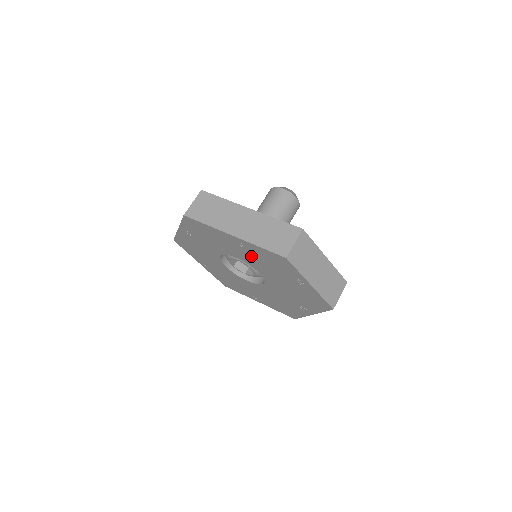
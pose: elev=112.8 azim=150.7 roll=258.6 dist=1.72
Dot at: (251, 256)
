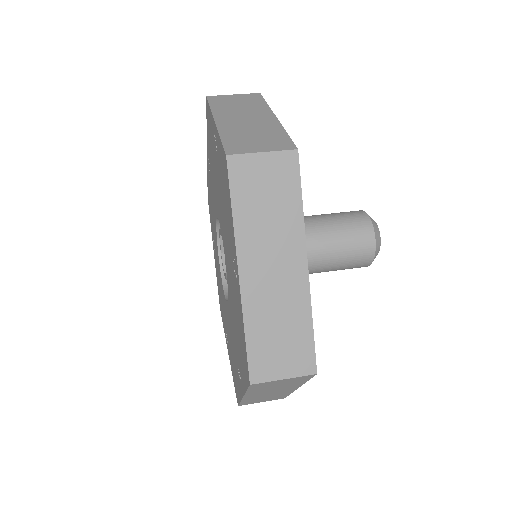
Dot at: occluded
